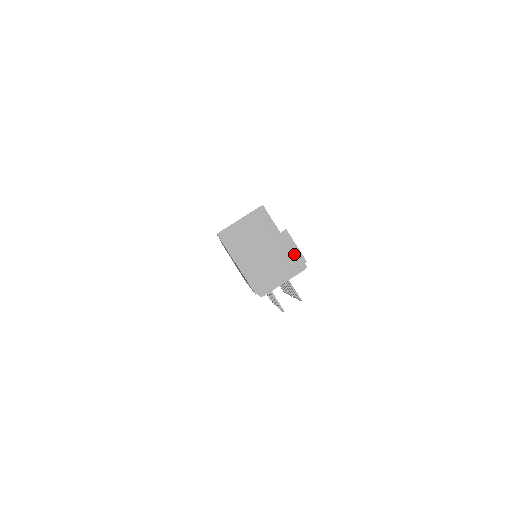
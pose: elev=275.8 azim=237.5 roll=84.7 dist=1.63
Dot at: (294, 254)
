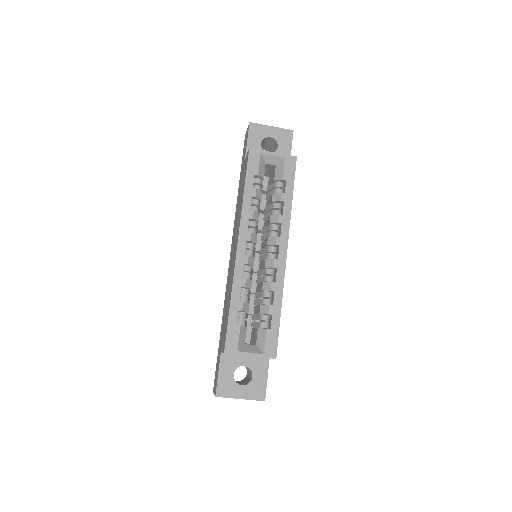
Dot at: occluded
